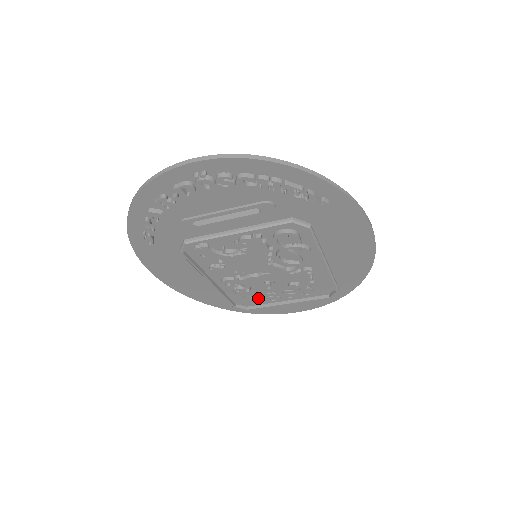
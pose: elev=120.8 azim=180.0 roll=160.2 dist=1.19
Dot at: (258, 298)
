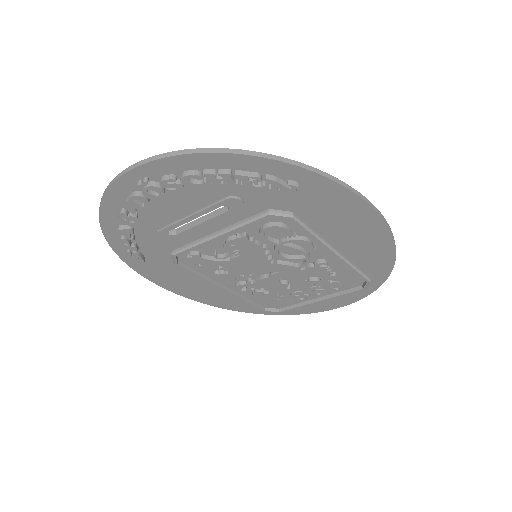
Dot at: (285, 299)
